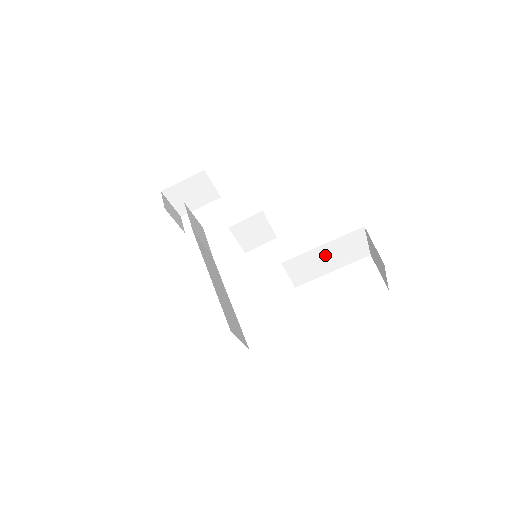
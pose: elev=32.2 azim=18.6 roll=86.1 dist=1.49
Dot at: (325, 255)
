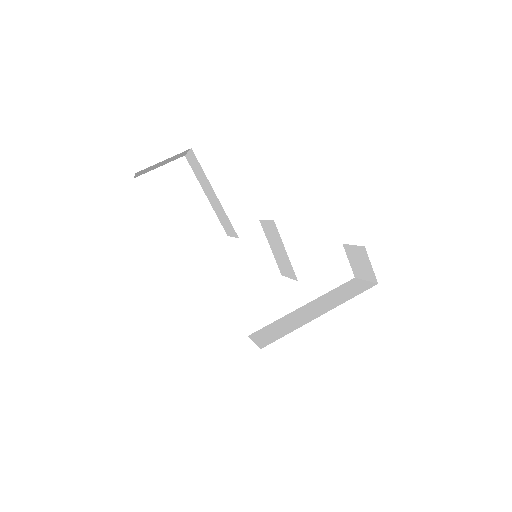
Dot at: occluded
